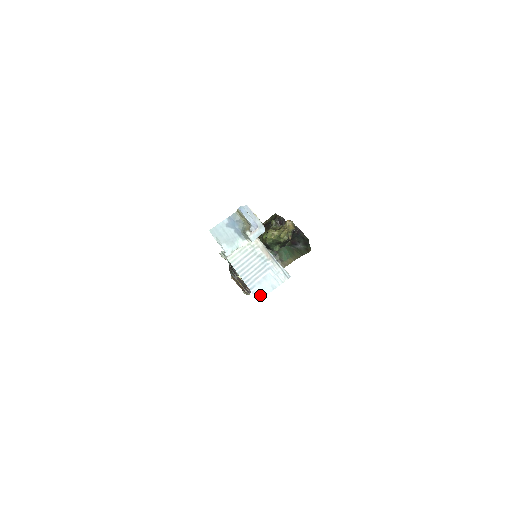
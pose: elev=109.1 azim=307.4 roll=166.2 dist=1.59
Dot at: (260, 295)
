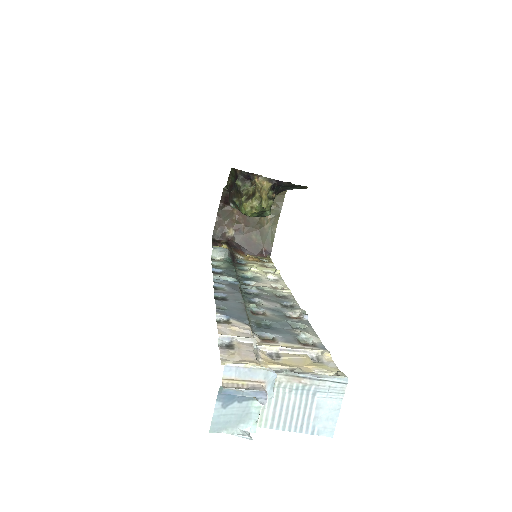
Dot at: (329, 429)
